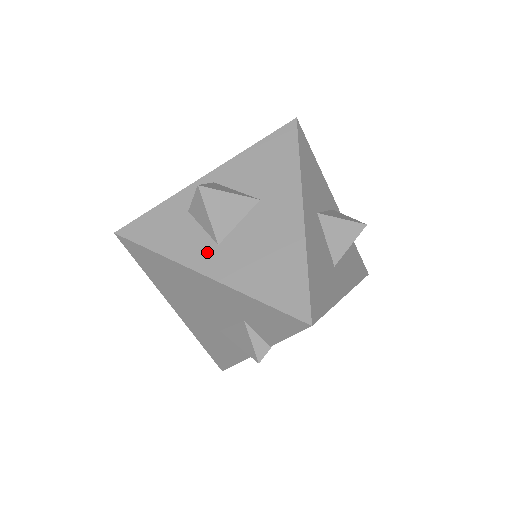
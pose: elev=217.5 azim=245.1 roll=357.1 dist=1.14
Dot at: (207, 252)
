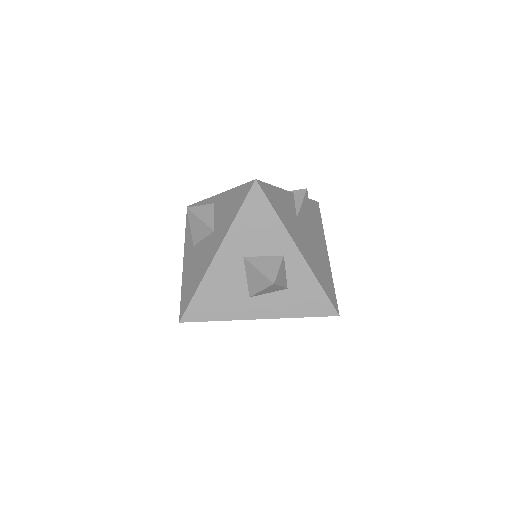
Dot at: (190, 247)
